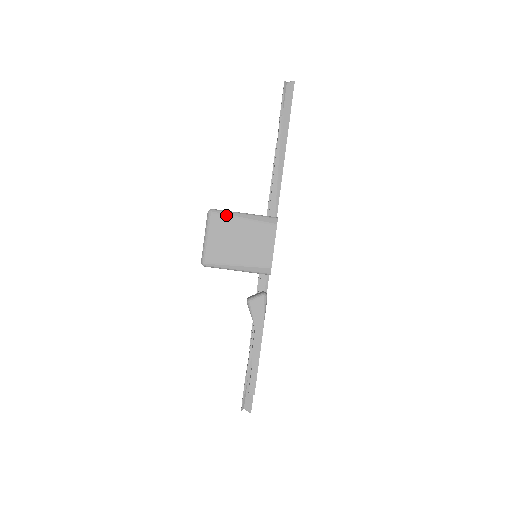
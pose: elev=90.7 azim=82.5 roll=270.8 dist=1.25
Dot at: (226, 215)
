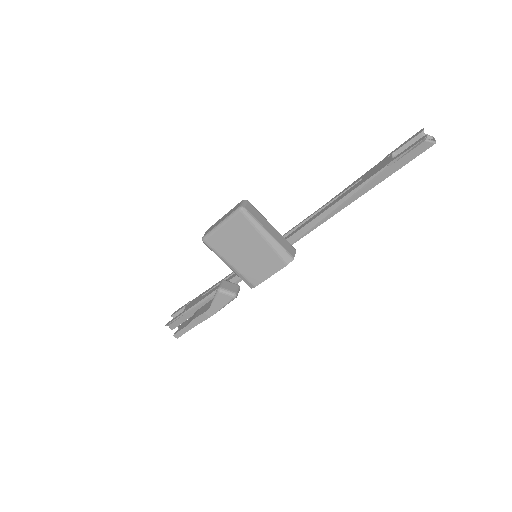
Dot at: (252, 224)
